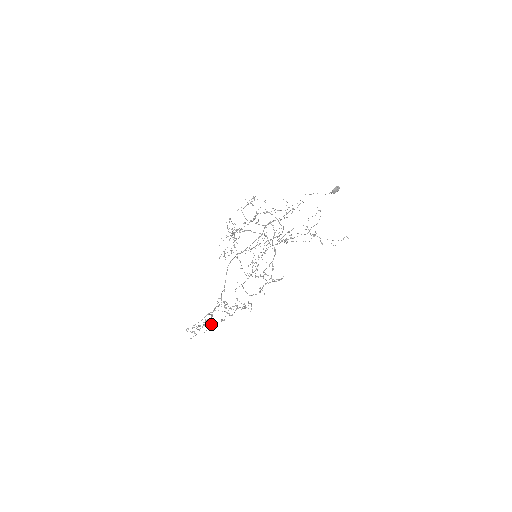
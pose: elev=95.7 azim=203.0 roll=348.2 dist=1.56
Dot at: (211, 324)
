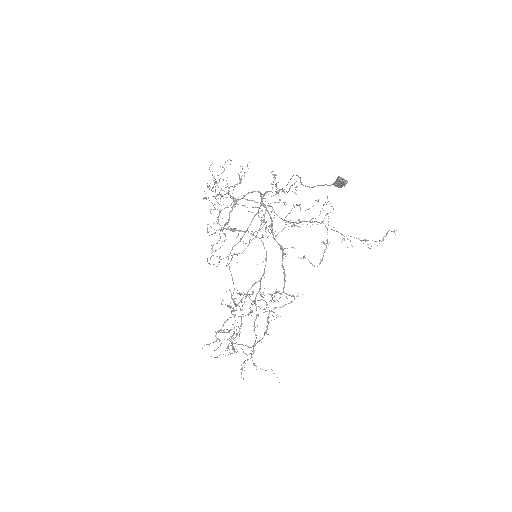
Dot at: (232, 336)
